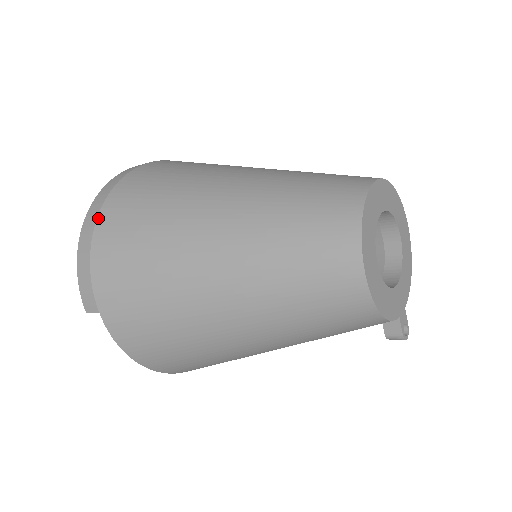
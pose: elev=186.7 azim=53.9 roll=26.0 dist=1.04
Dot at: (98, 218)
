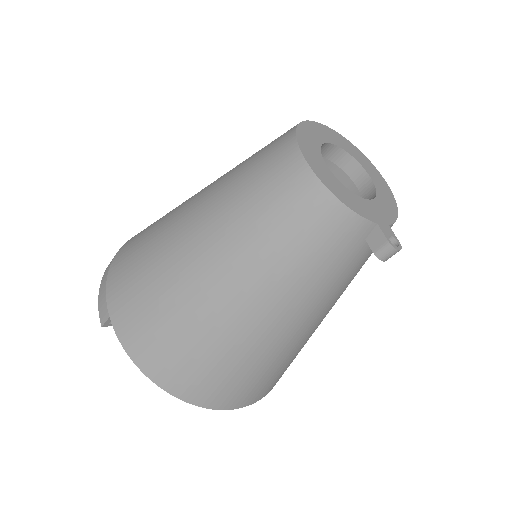
Dot at: (120, 249)
